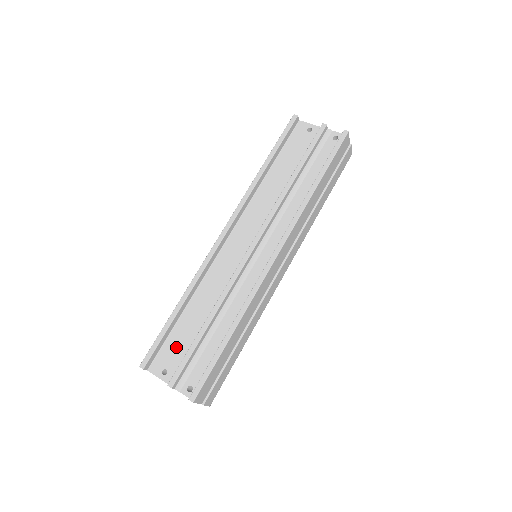
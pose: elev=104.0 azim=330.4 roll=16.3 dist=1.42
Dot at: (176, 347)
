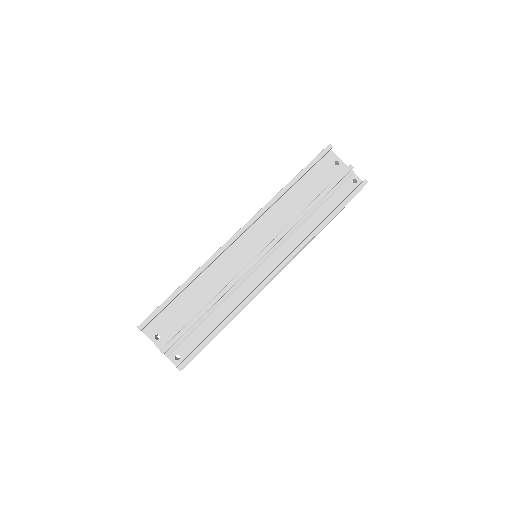
Dot at: (172, 318)
